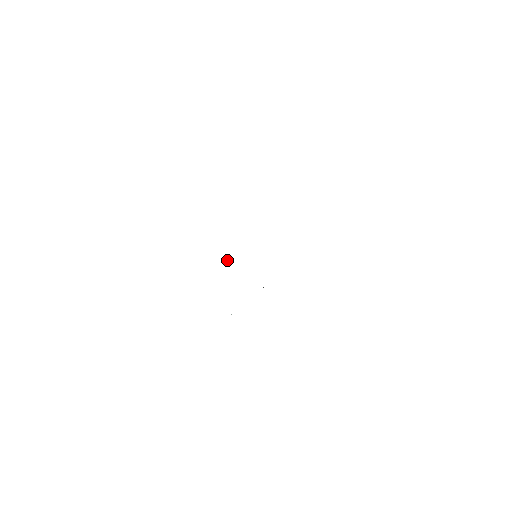
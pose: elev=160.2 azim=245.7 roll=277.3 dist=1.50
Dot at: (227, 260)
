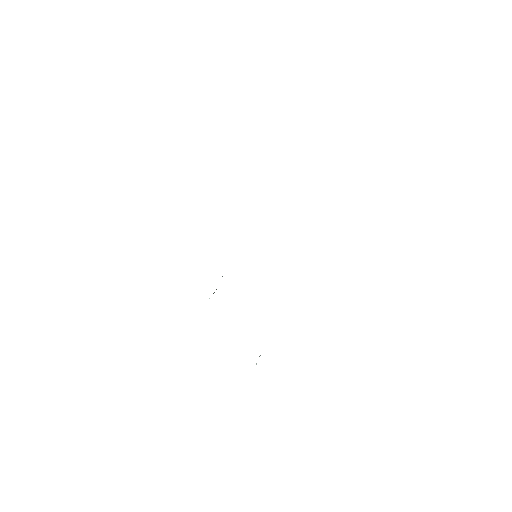
Dot at: (213, 293)
